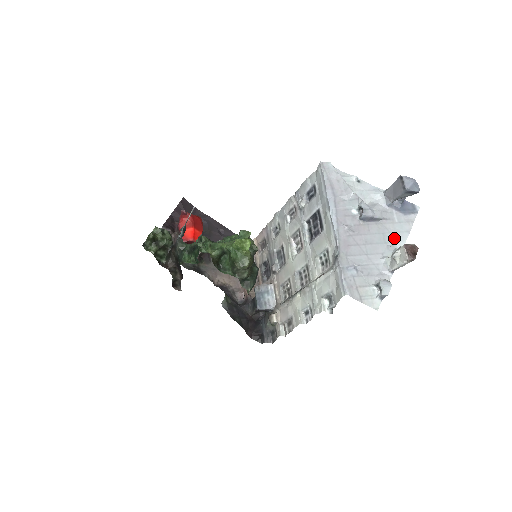
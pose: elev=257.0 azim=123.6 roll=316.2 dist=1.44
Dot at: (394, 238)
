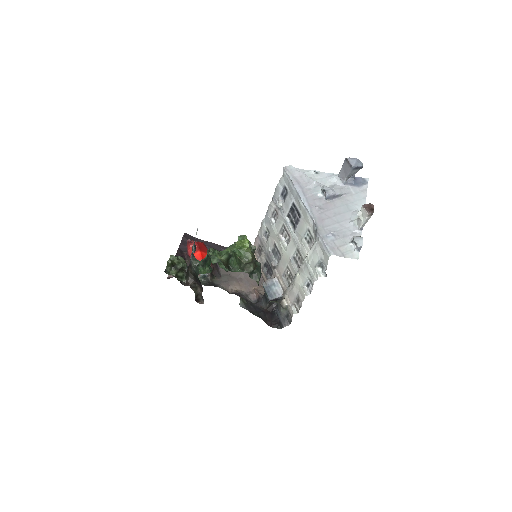
Dot at: (355, 206)
